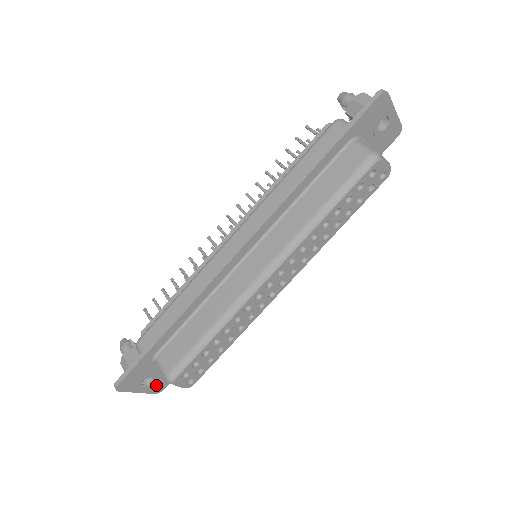
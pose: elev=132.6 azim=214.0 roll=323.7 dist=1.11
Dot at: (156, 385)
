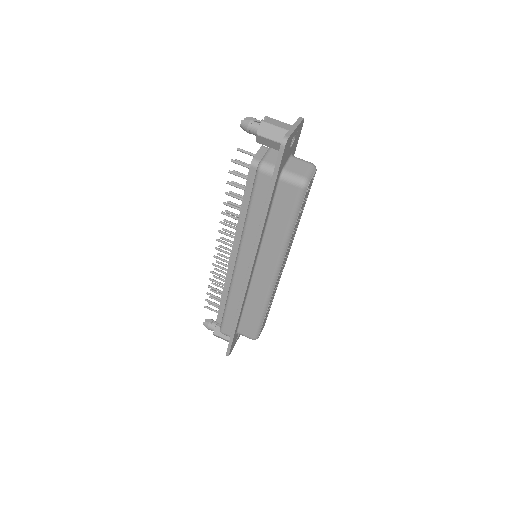
Dot at: occluded
